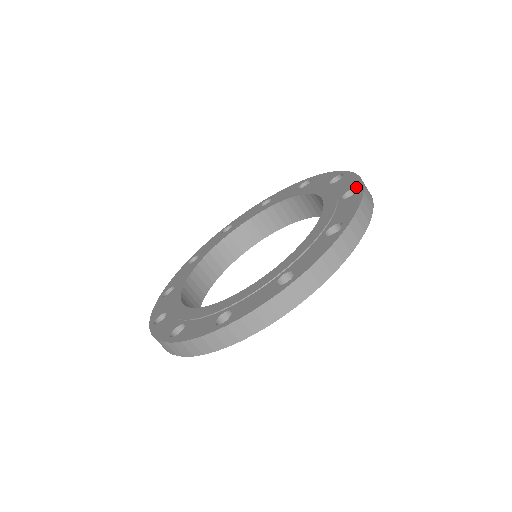
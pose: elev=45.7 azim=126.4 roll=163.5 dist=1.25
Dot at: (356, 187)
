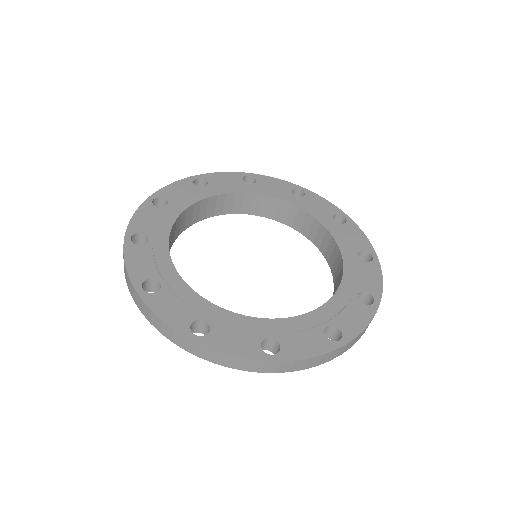
Dot at: (370, 253)
